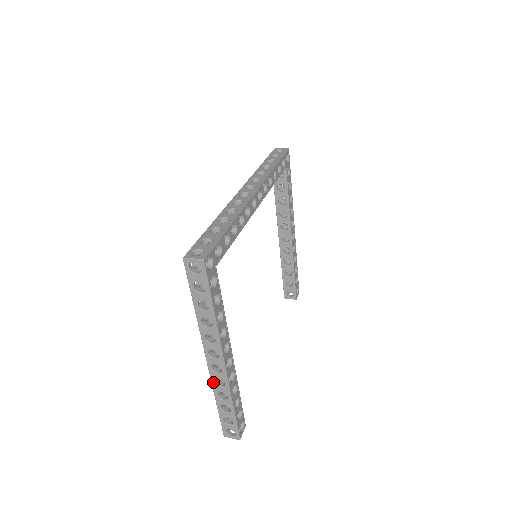
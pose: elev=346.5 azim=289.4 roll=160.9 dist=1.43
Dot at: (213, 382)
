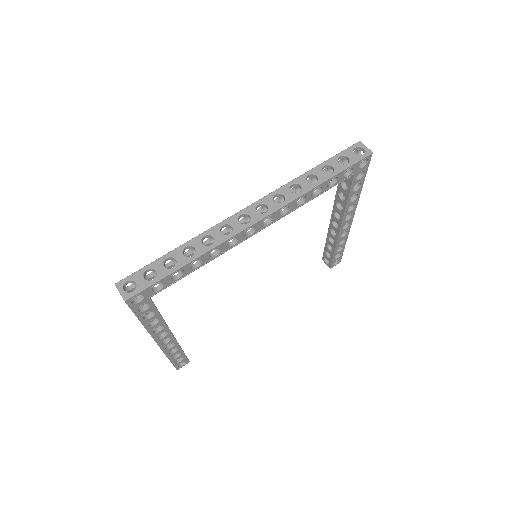
Dot at: occluded
